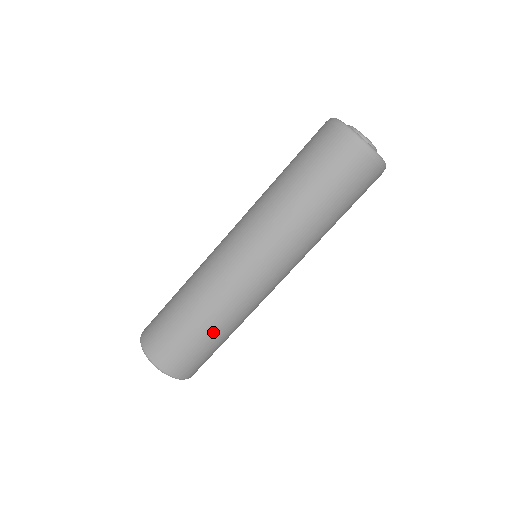
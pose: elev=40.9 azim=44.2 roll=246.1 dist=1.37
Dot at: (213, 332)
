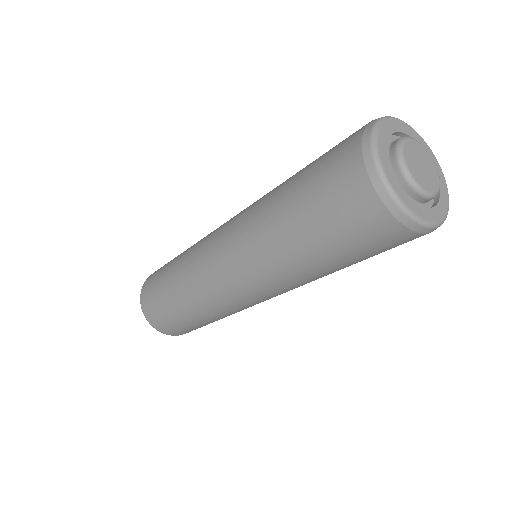
Dot at: (194, 318)
